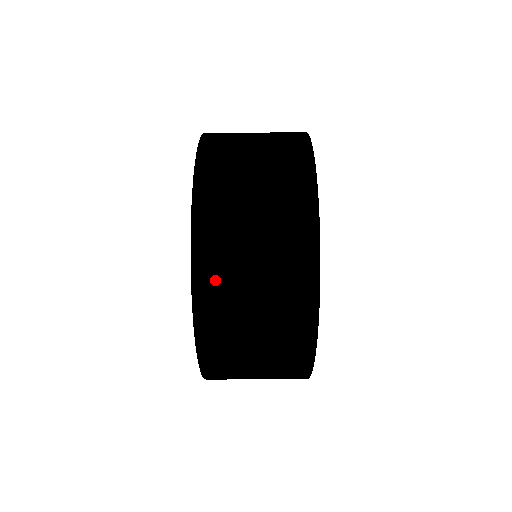
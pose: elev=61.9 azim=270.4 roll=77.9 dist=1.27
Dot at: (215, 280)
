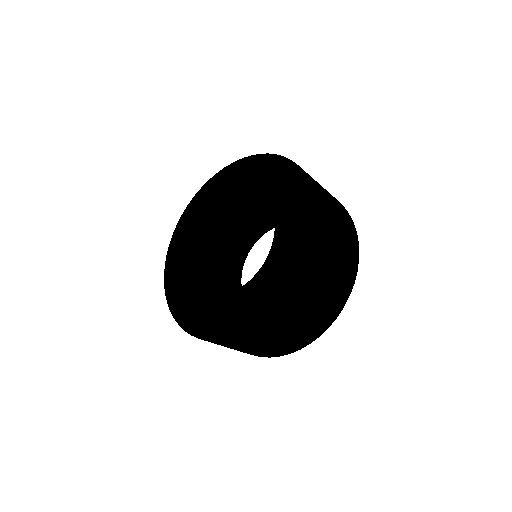
Dot at: (317, 269)
